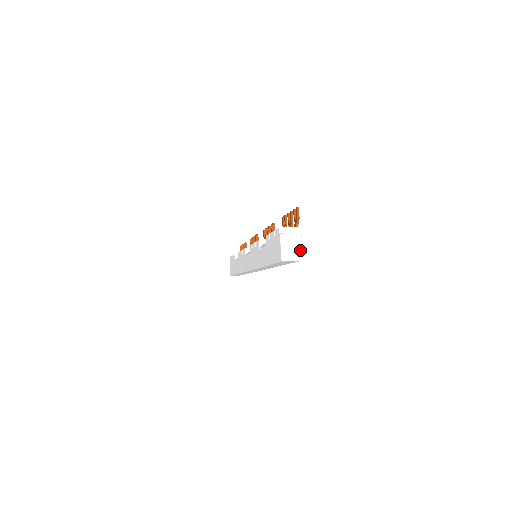
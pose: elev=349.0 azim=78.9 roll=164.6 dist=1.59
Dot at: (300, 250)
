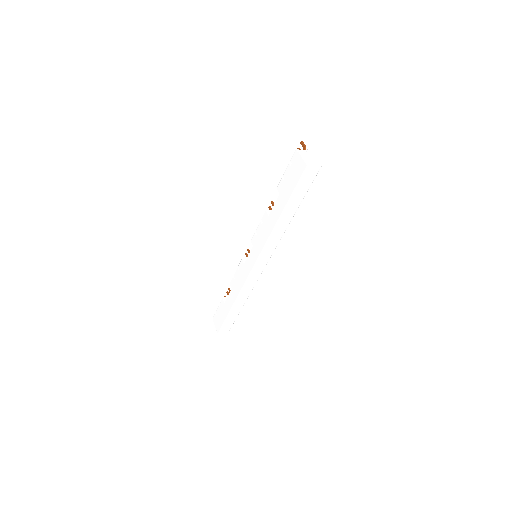
Dot at: (317, 160)
